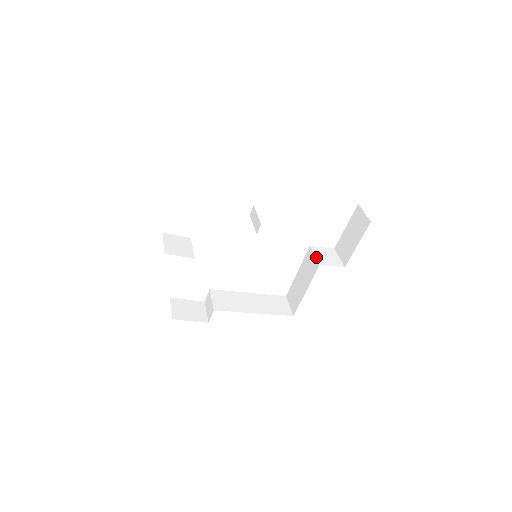
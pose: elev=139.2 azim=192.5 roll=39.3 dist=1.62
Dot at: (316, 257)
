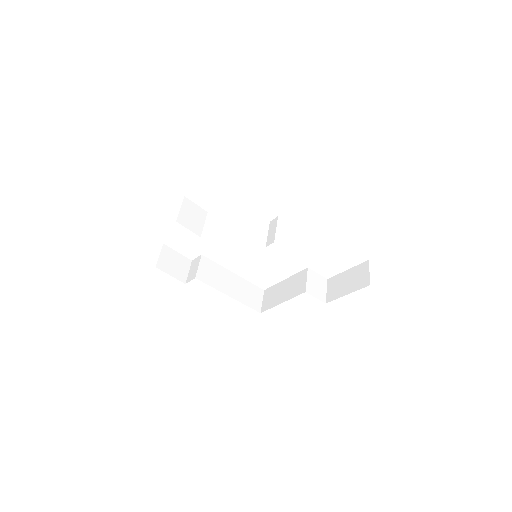
Dot at: (307, 282)
